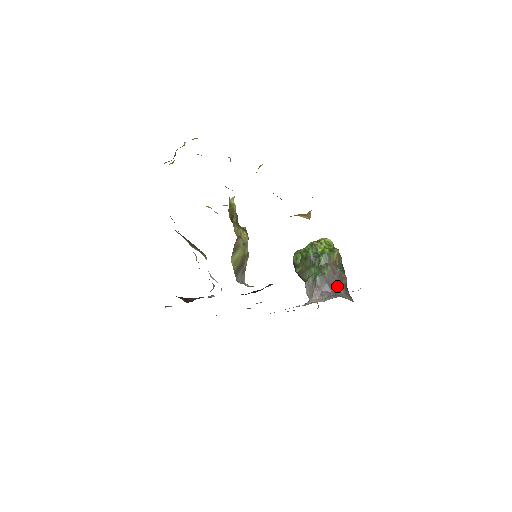
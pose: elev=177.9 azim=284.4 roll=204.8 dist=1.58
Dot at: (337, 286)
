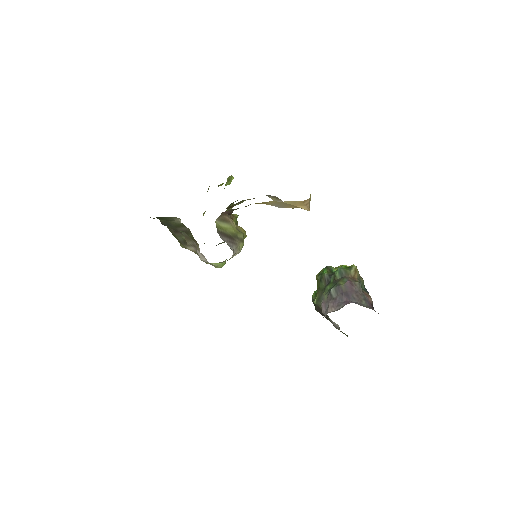
Dot at: (357, 297)
